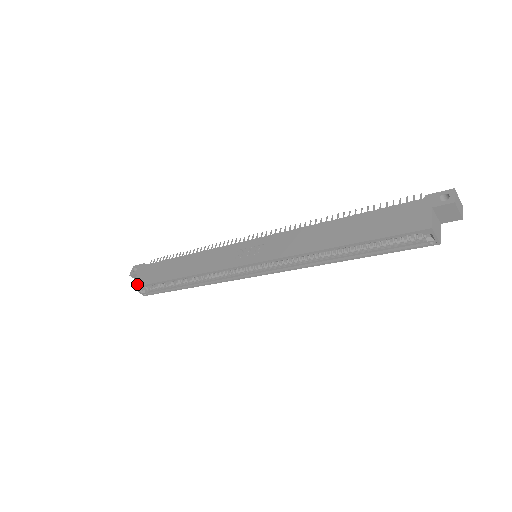
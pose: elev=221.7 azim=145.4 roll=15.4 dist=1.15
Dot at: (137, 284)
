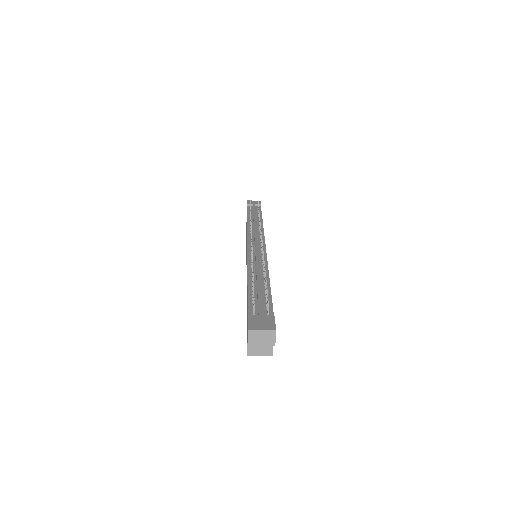
Dot at: (246, 224)
